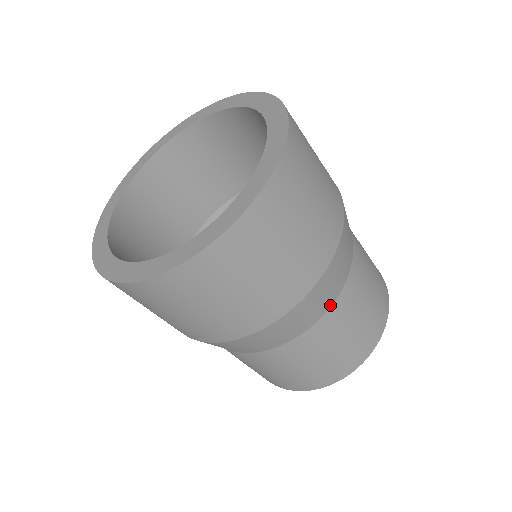
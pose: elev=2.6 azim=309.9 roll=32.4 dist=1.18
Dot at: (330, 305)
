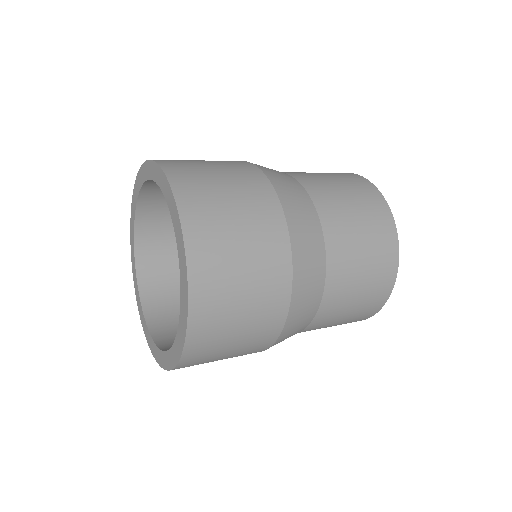
Dot at: (315, 211)
